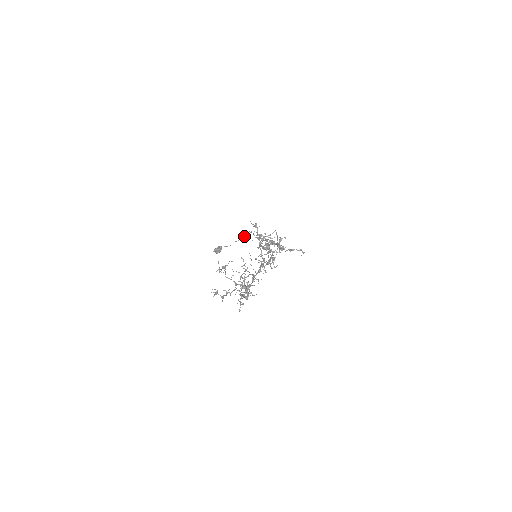
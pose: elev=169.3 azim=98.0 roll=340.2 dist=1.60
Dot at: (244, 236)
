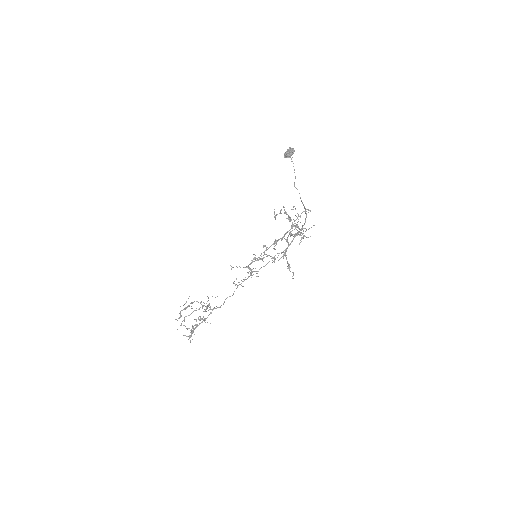
Dot at: (294, 182)
